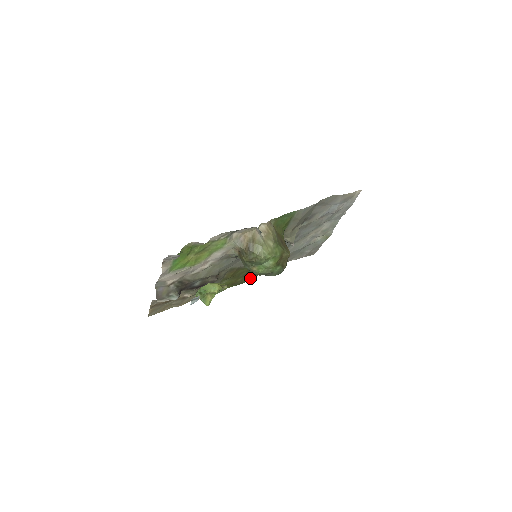
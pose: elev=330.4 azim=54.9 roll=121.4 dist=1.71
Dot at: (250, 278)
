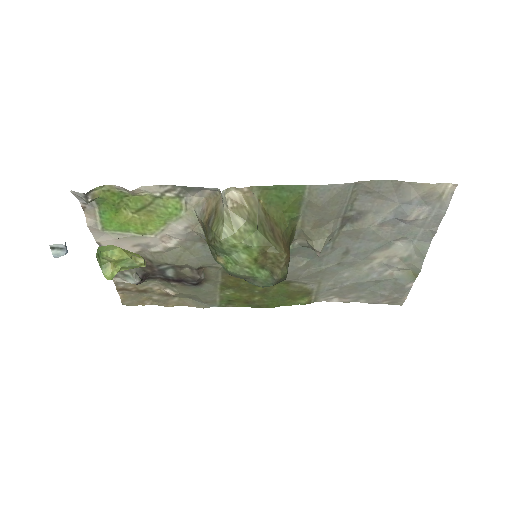
Dot at: (277, 303)
